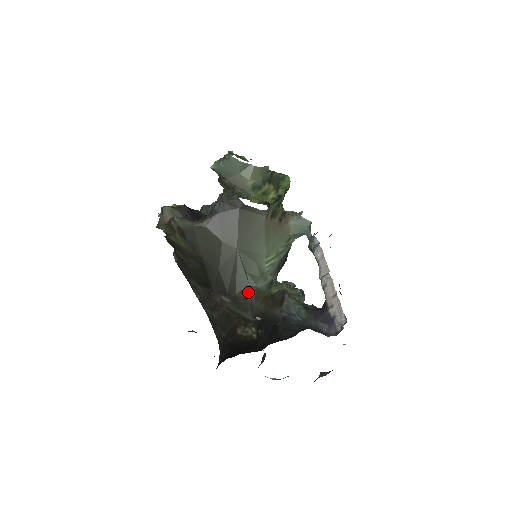
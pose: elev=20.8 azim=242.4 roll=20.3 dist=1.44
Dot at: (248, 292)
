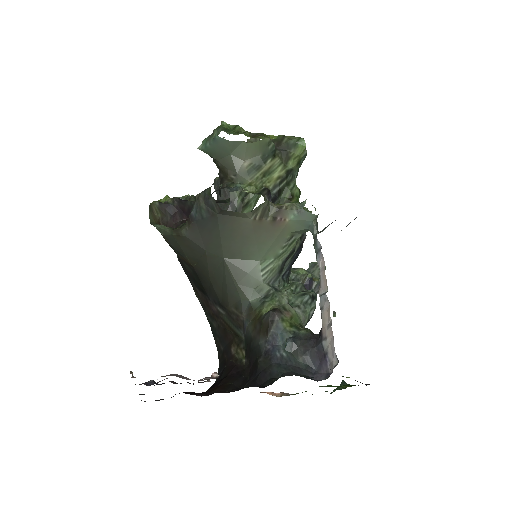
Dot at: (240, 307)
